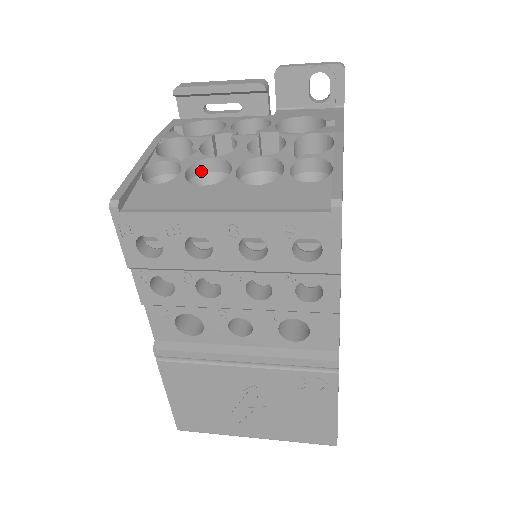
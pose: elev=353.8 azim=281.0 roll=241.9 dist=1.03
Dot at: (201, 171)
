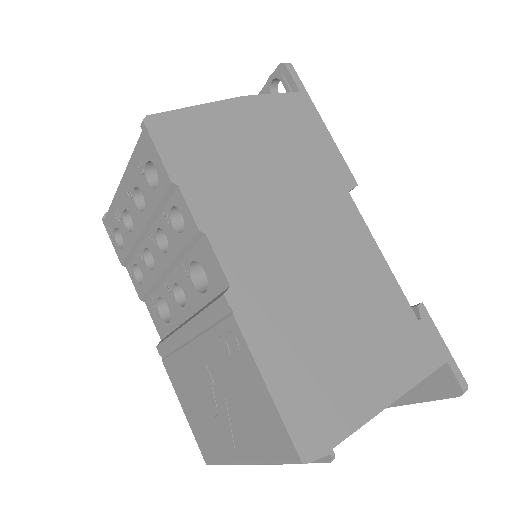
Dot at: occluded
